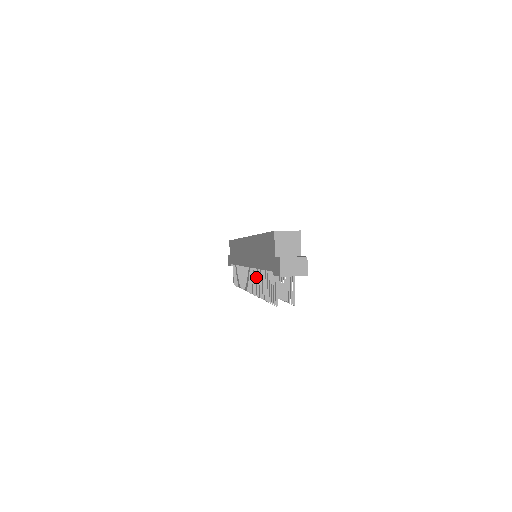
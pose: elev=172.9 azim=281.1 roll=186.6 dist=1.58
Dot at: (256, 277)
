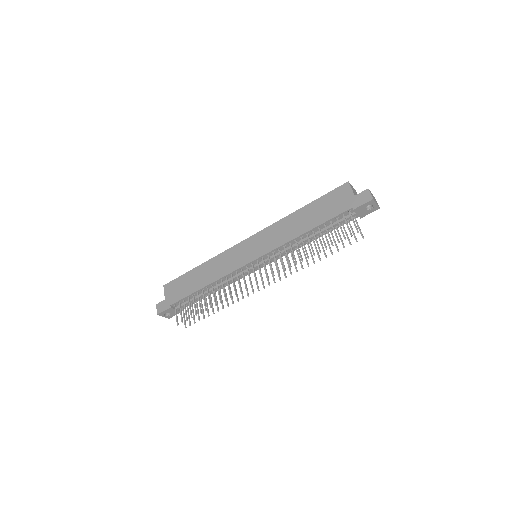
Dot at: (286, 252)
